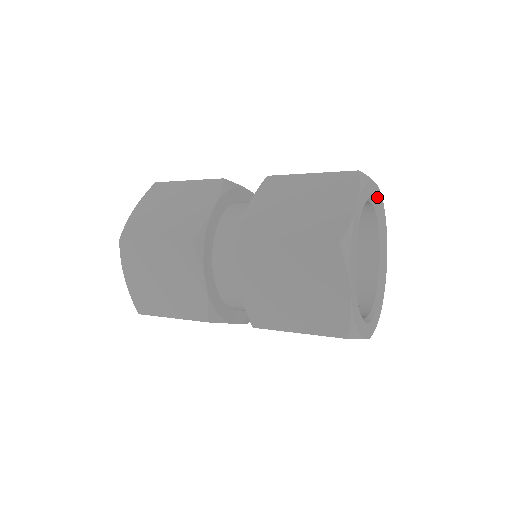
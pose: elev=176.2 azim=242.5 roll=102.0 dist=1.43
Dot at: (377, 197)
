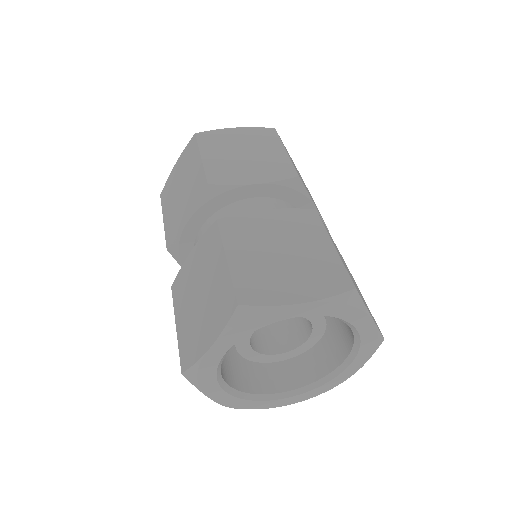
Dot at: (309, 311)
